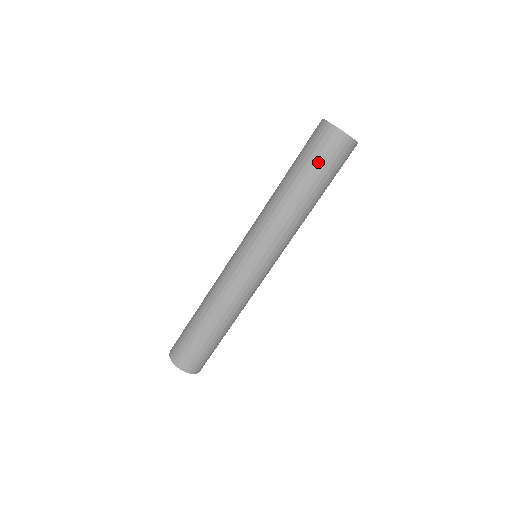
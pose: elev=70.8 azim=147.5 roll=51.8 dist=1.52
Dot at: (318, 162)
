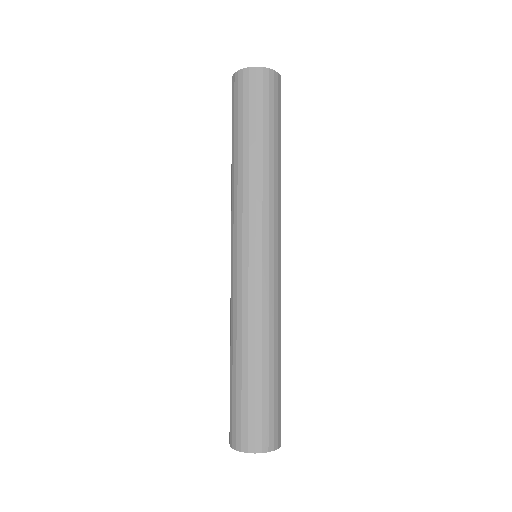
Dot at: (247, 110)
